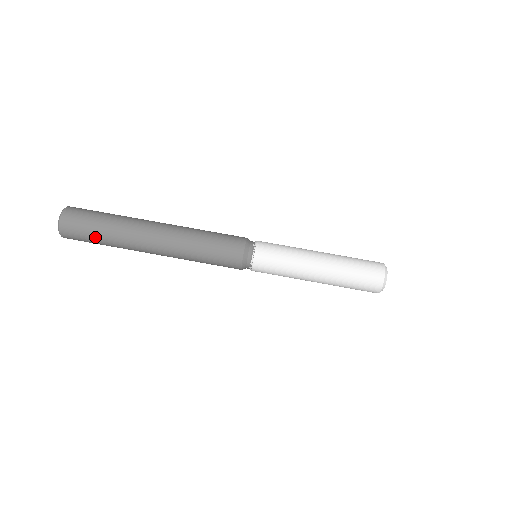
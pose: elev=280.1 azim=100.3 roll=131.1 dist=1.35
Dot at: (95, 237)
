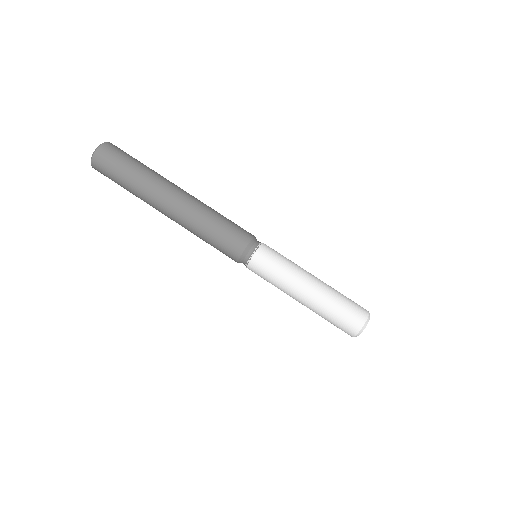
Dot at: (120, 178)
